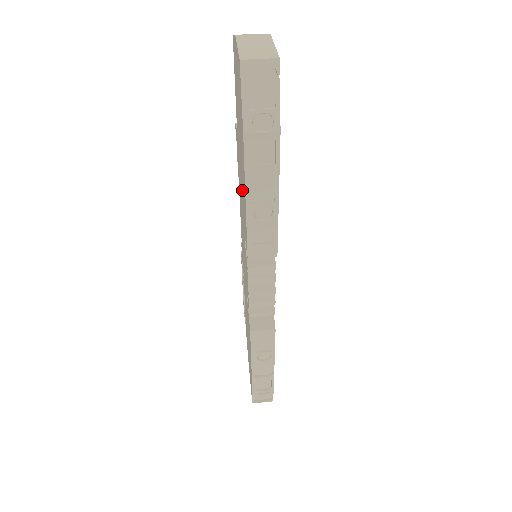
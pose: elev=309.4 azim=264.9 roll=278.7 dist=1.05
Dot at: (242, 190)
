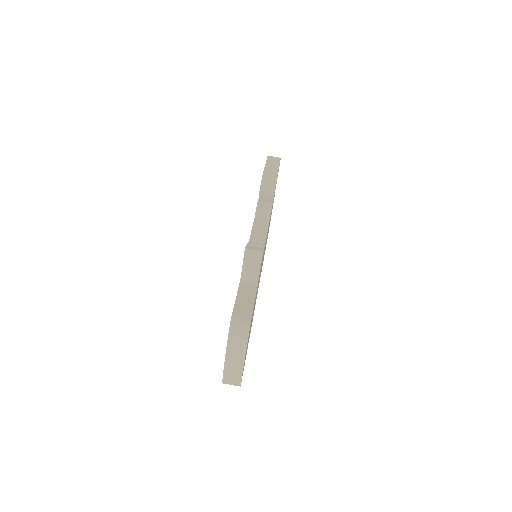
Dot at: occluded
